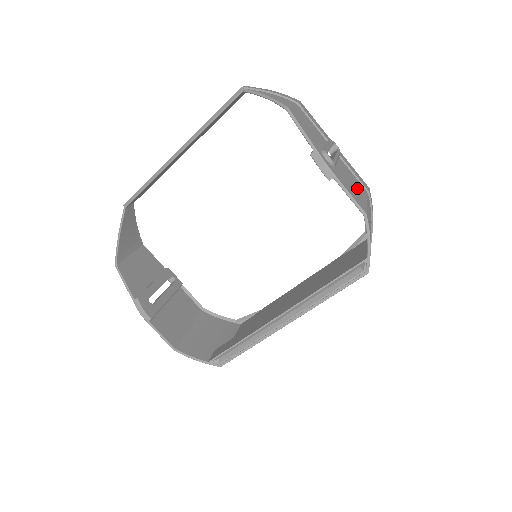
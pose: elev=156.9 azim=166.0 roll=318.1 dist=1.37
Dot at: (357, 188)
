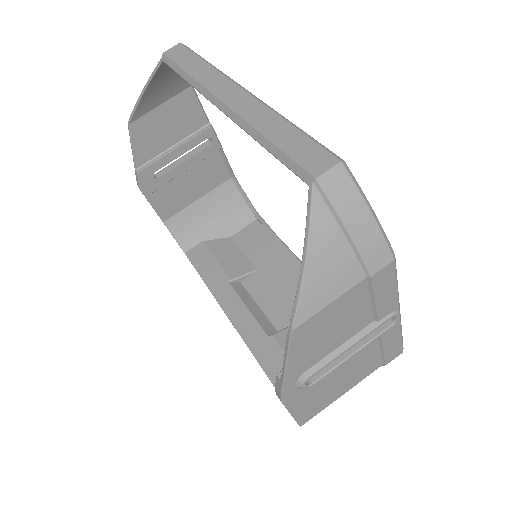
Dot at: (347, 381)
